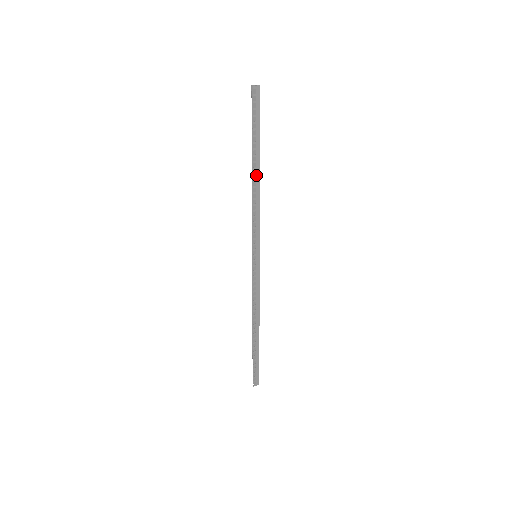
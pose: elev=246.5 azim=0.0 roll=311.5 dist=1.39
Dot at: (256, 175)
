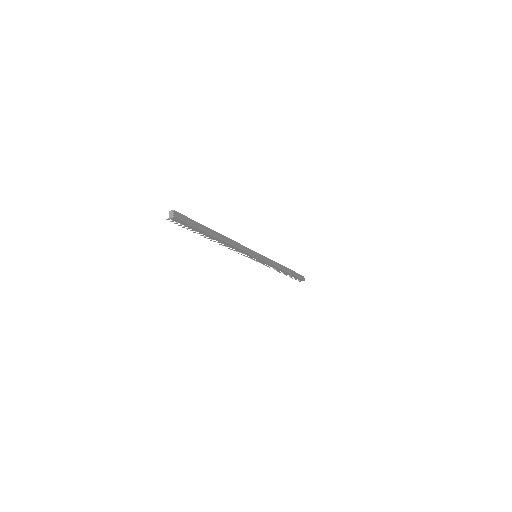
Dot at: occluded
